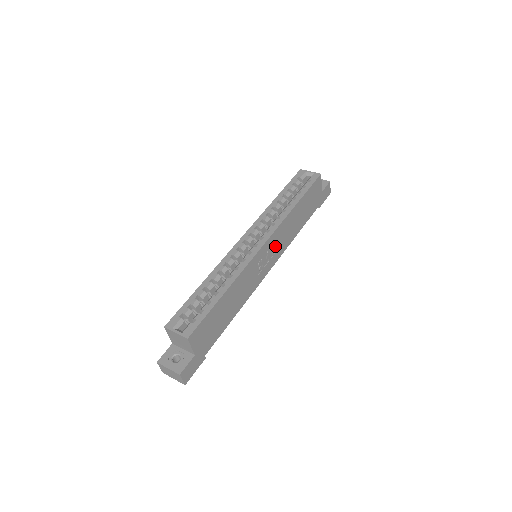
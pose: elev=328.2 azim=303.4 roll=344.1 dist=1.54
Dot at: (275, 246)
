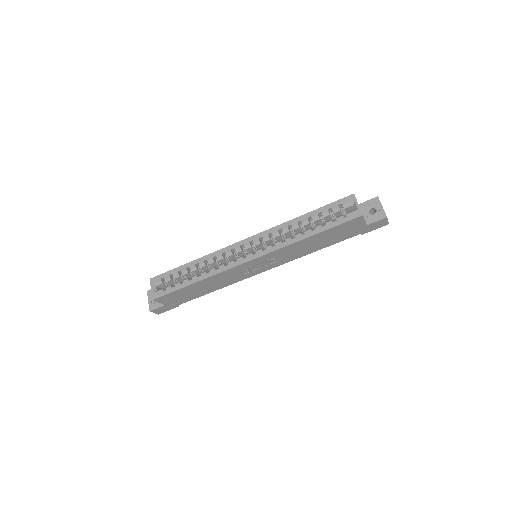
Dot at: (271, 260)
